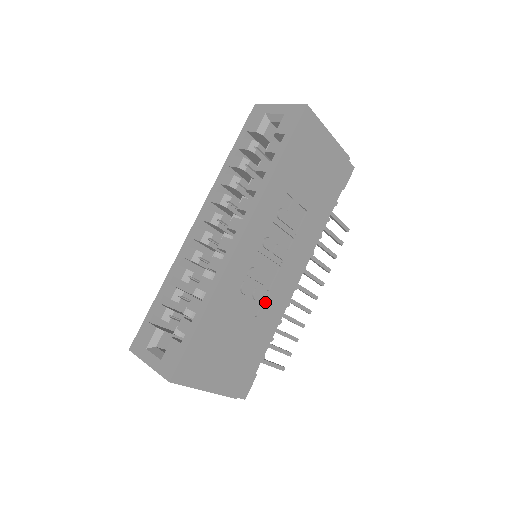
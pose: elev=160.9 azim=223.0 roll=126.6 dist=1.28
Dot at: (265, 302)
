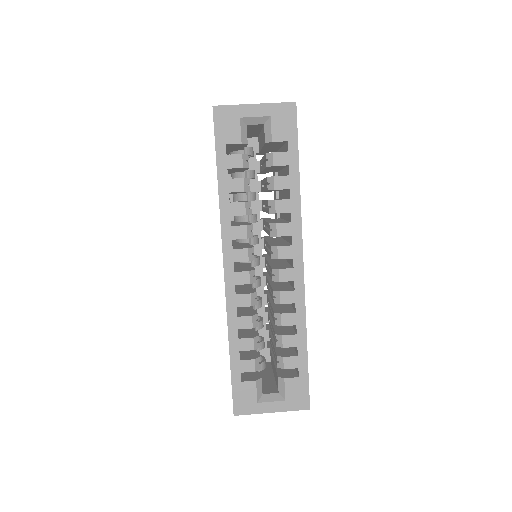
Dot at: occluded
